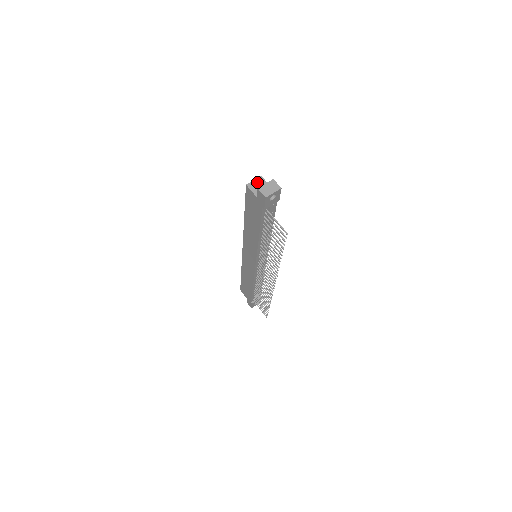
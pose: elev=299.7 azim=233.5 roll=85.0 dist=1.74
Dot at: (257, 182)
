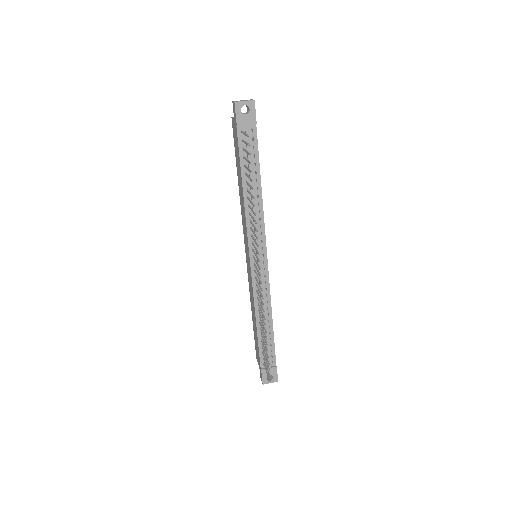
Dot at: occluded
